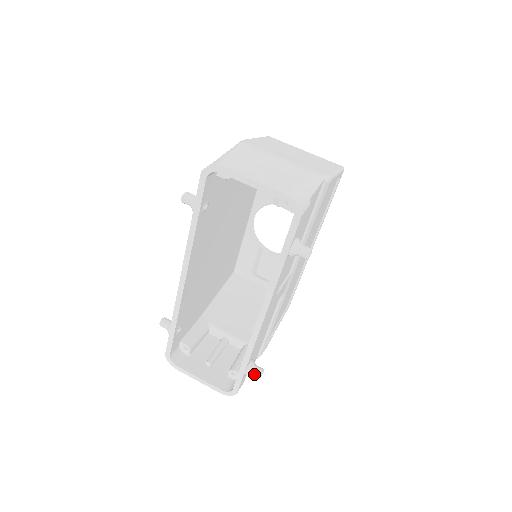
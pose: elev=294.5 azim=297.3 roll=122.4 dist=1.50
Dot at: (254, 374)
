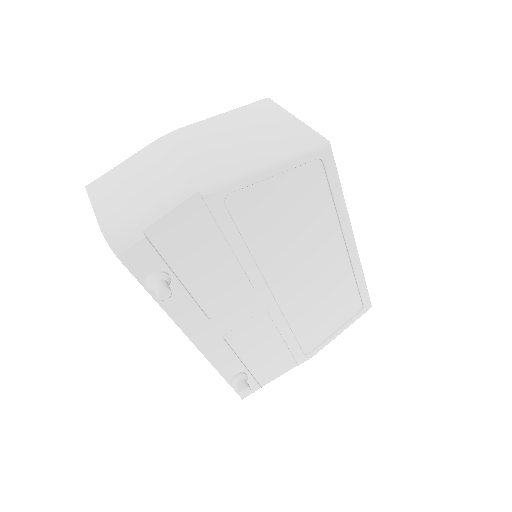
Dot at: (238, 389)
